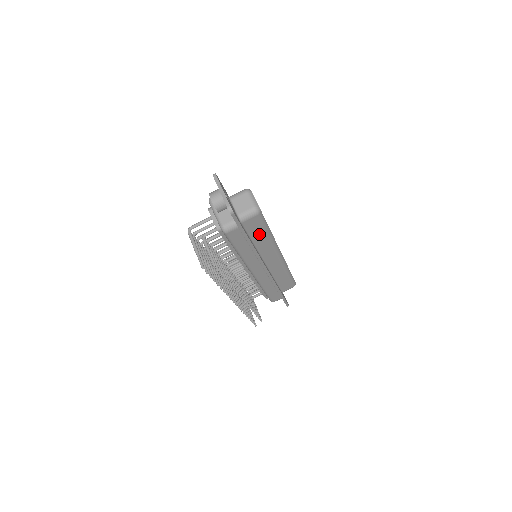
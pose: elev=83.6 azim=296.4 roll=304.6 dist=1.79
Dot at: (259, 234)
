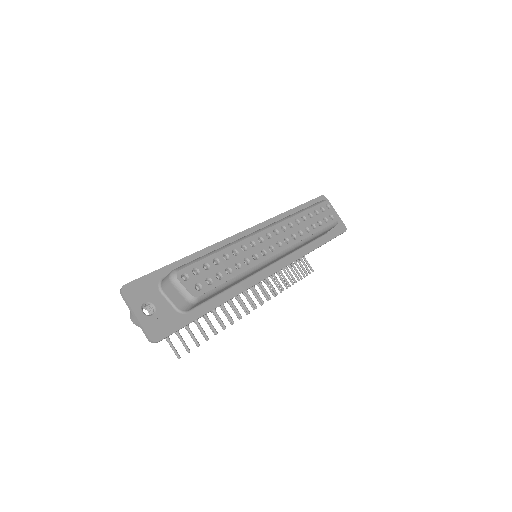
Dot at: (224, 289)
